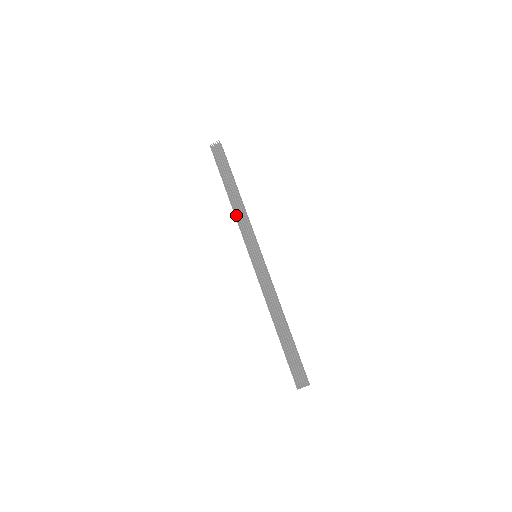
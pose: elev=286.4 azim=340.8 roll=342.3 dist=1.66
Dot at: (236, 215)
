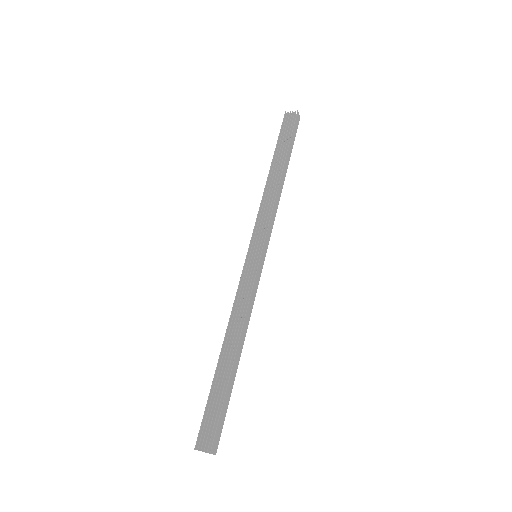
Dot at: (265, 199)
